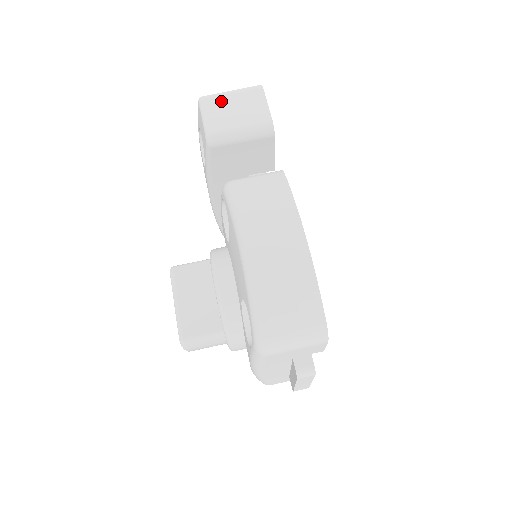
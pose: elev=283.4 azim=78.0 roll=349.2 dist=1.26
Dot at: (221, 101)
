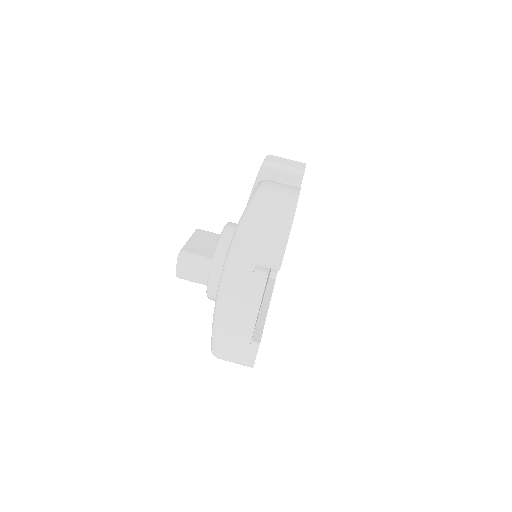
Dot at: (280, 158)
